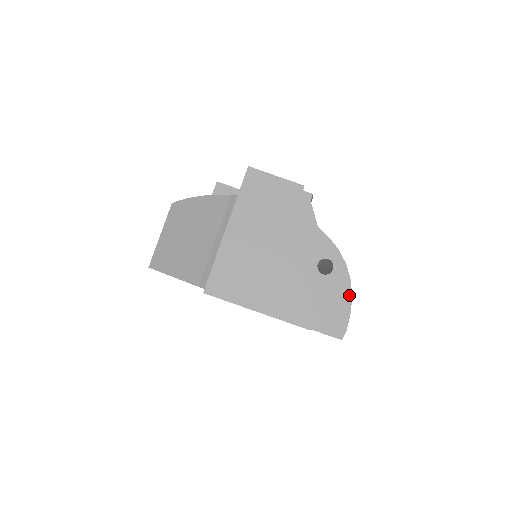
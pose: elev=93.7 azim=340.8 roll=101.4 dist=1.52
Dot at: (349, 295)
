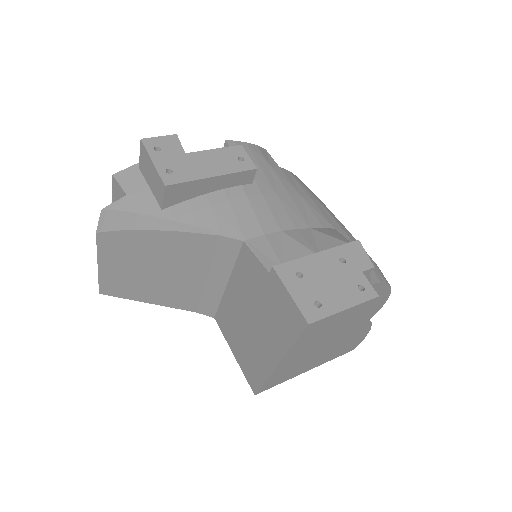
Dot at: (386, 300)
